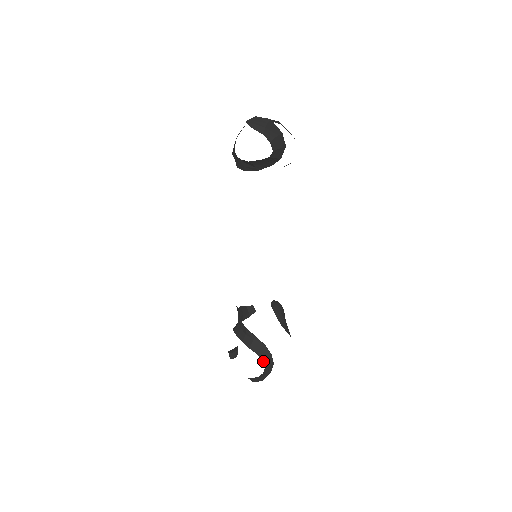
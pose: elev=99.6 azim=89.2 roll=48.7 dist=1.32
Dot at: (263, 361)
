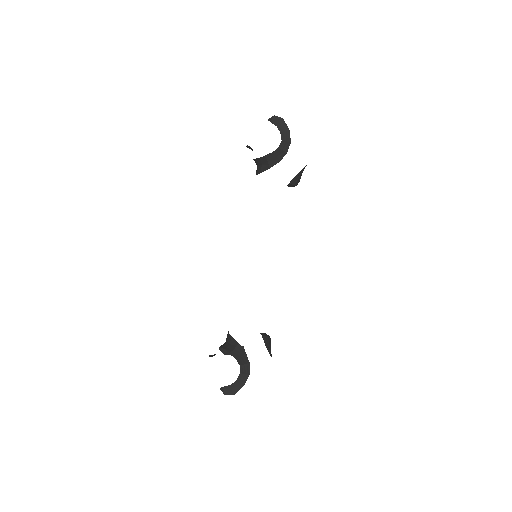
Dot at: (240, 366)
